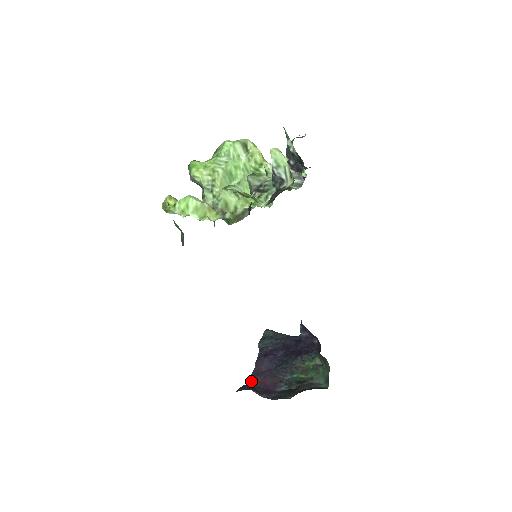
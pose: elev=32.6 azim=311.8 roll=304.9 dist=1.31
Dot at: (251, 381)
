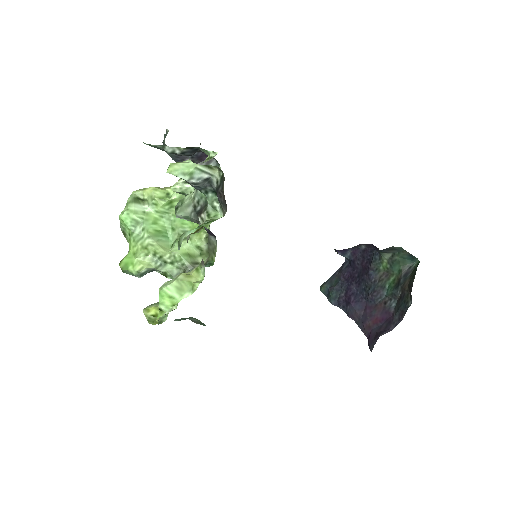
Dot at: (367, 332)
